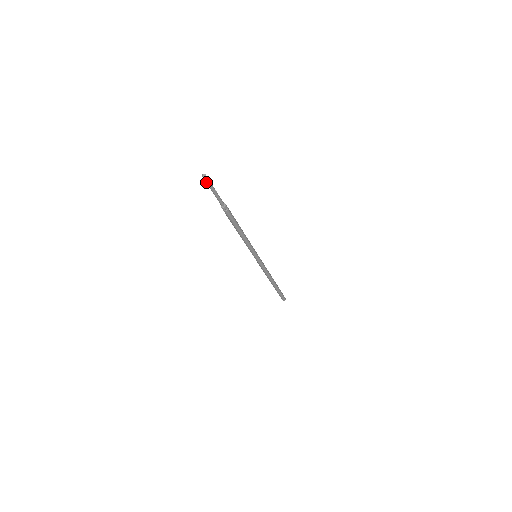
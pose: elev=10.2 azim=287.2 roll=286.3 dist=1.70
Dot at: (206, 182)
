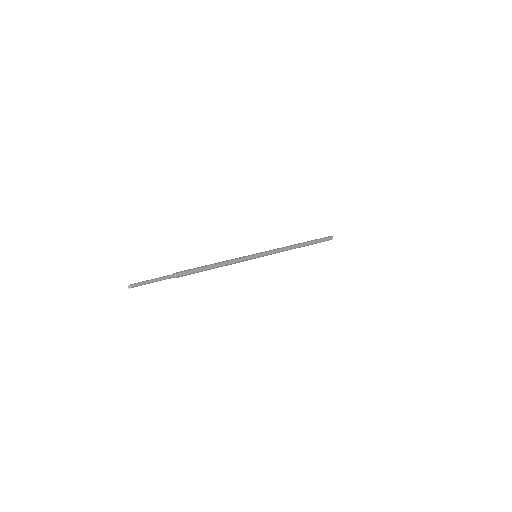
Dot at: (137, 286)
